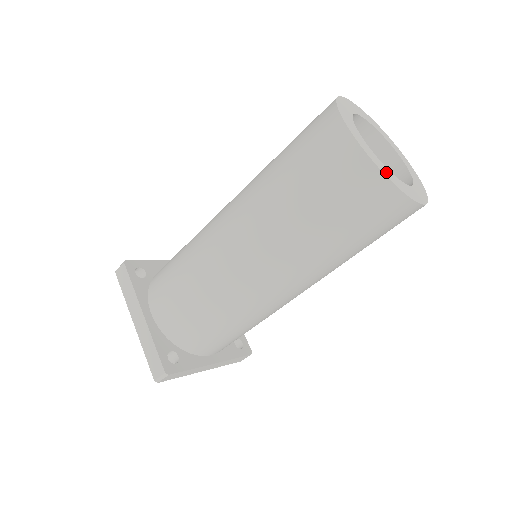
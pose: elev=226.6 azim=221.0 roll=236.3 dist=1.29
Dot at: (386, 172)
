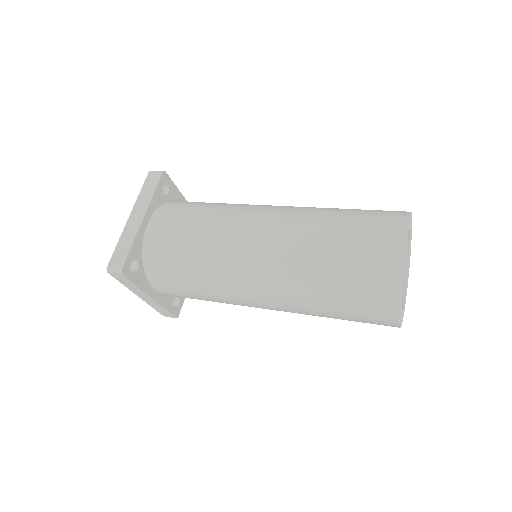
Dot at: occluded
